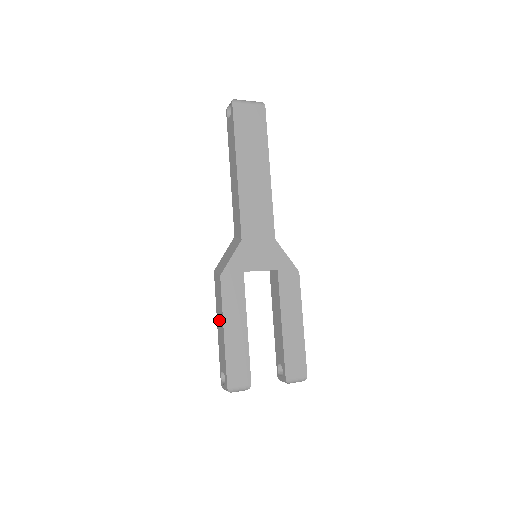
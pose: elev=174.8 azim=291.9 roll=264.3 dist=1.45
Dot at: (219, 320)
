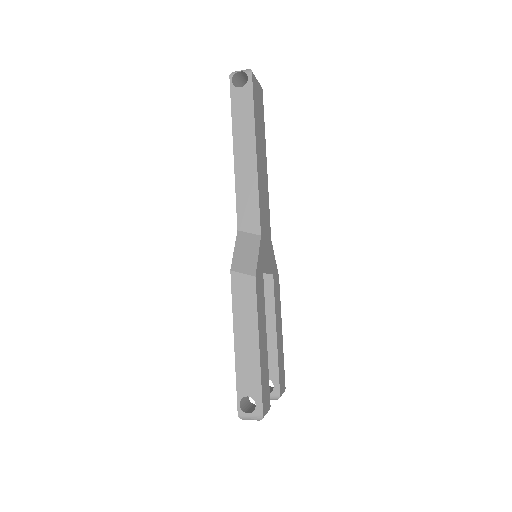
Dot at: (244, 332)
